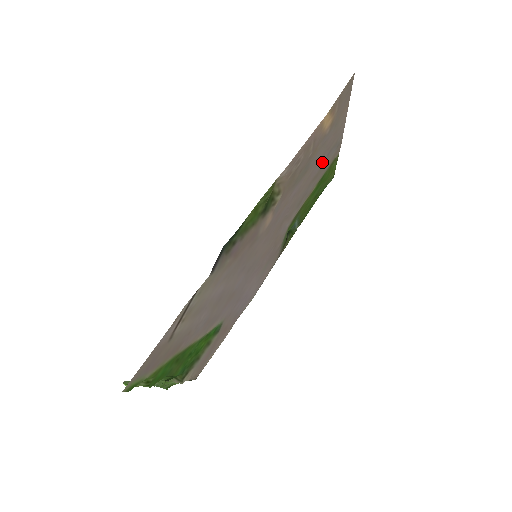
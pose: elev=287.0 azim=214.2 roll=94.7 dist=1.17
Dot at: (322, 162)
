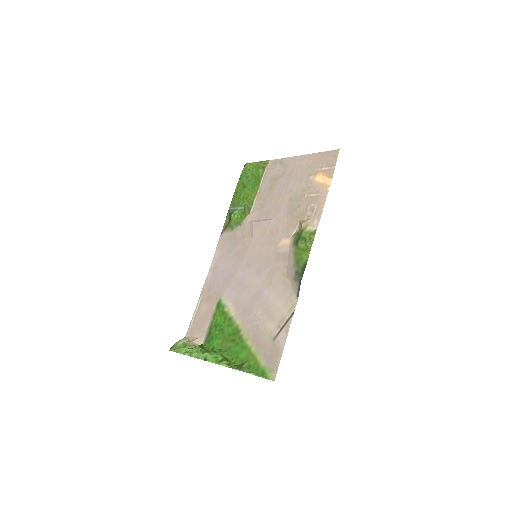
Dot at: (280, 180)
